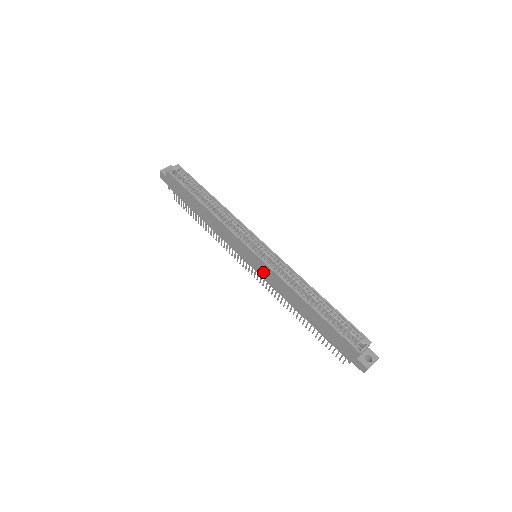
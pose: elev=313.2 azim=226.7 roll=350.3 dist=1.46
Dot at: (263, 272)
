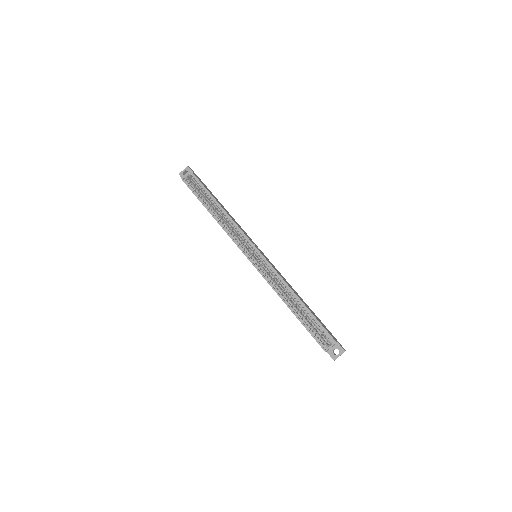
Dot at: occluded
